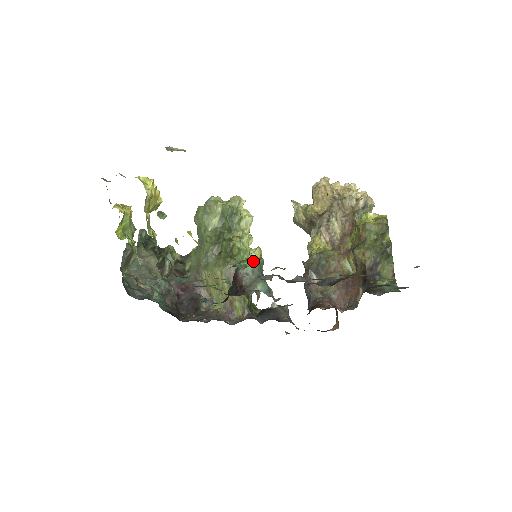
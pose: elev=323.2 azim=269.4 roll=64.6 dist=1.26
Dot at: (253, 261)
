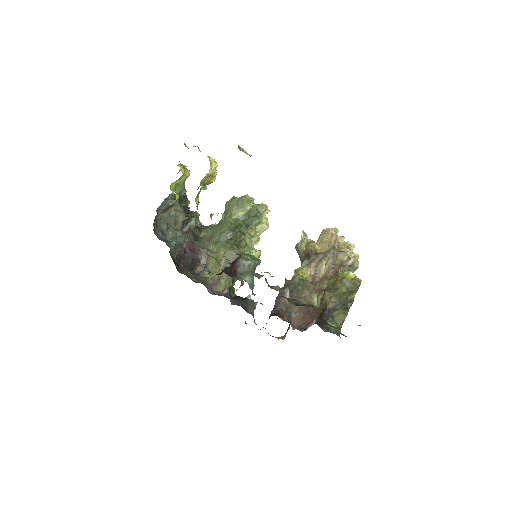
Dot at: (253, 259)
